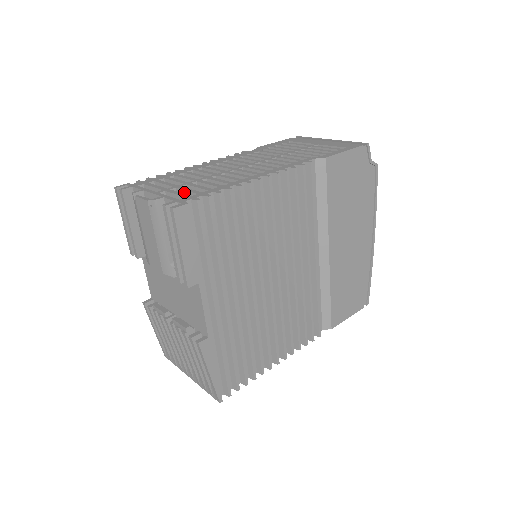
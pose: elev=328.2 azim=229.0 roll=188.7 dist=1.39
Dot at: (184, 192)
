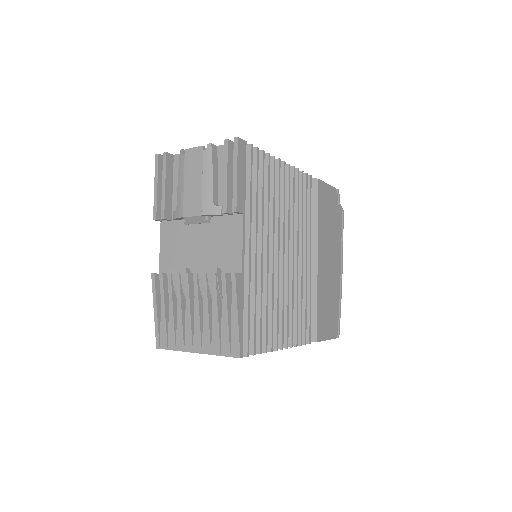
Dot at: occluded
